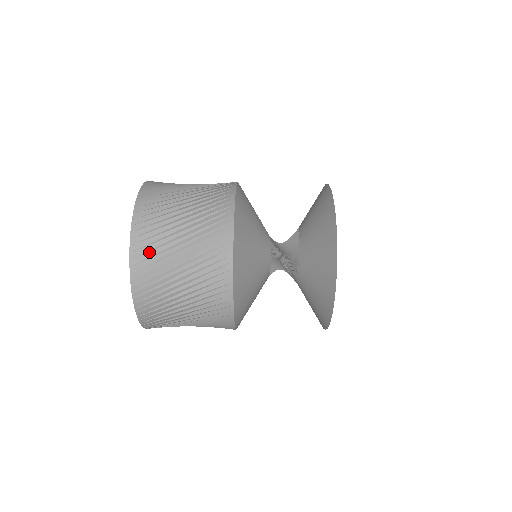
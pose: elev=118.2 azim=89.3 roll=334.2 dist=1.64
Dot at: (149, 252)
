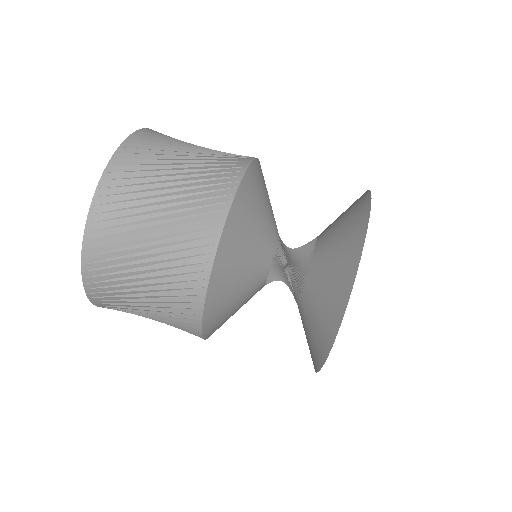
Dot at: (124, 187)
